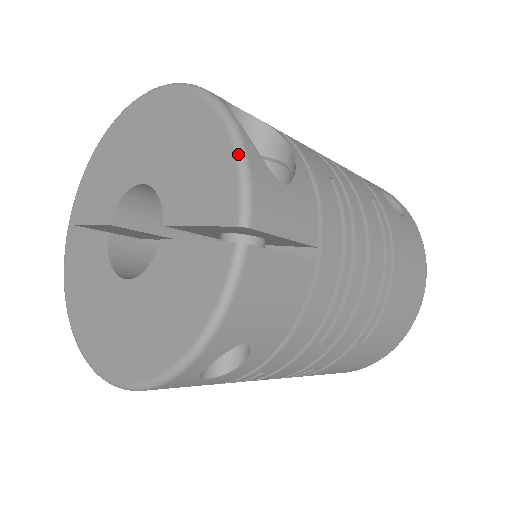
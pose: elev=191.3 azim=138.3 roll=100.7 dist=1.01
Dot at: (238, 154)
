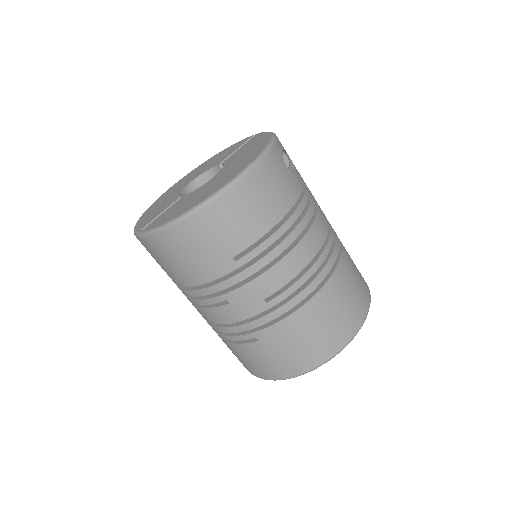
Dot at: occluded
